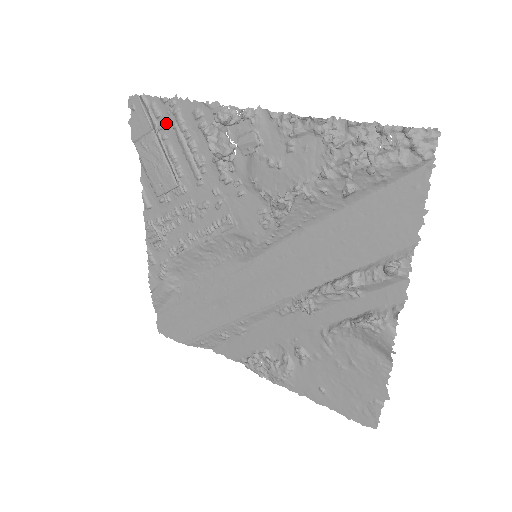
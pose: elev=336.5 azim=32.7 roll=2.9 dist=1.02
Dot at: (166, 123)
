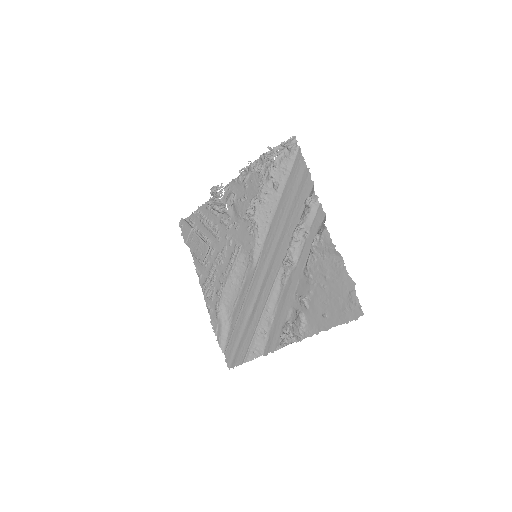
Dot at: (198, 223)
